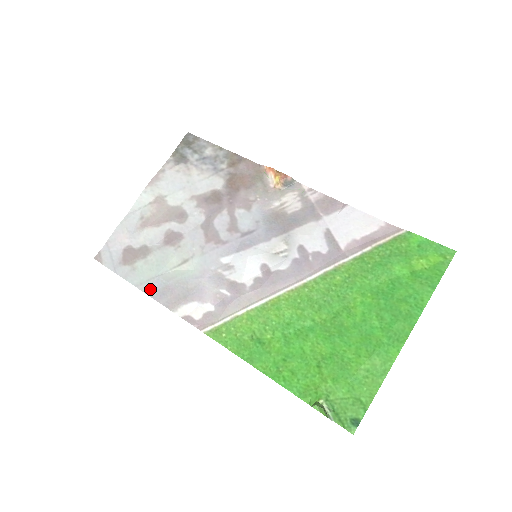
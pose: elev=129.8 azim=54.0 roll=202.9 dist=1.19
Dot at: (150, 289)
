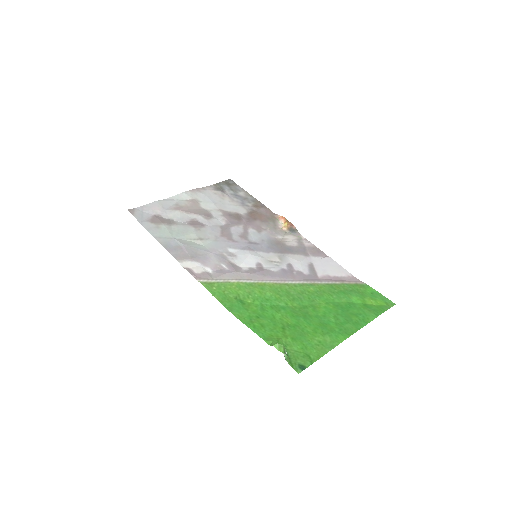
Dot at: (166, 243)
